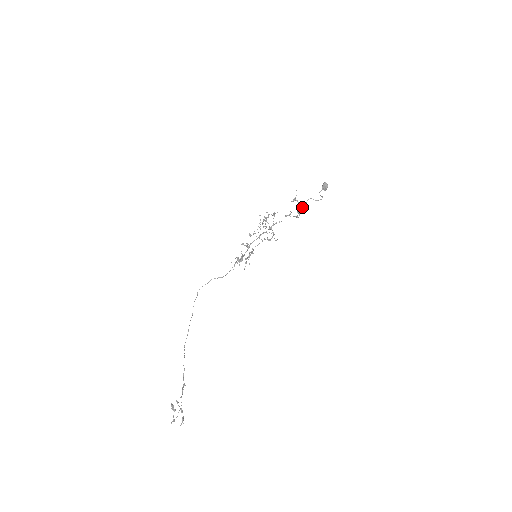
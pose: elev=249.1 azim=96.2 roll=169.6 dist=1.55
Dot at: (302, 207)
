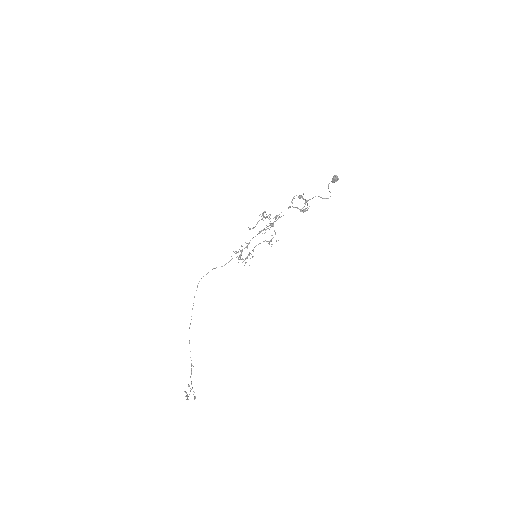
Dot at: occluded
